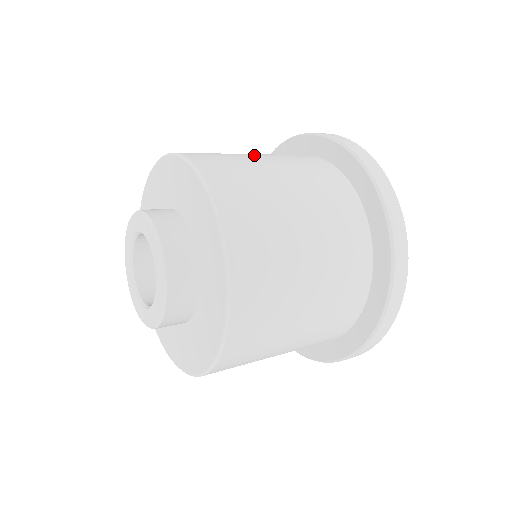
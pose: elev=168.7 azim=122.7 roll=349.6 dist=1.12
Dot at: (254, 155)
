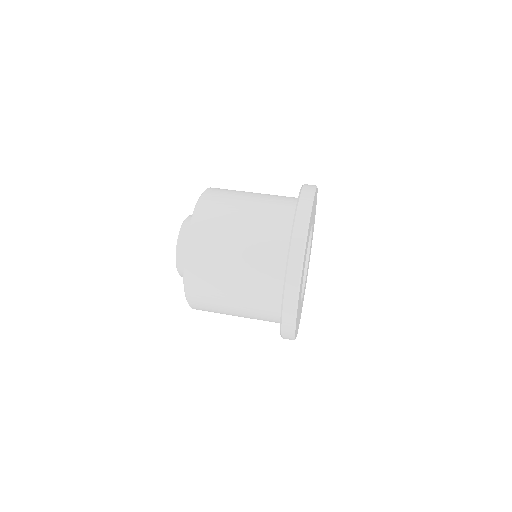
Dot at: (247, 204)
